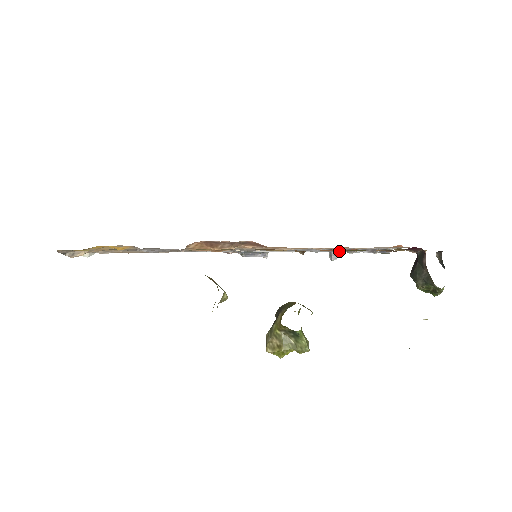
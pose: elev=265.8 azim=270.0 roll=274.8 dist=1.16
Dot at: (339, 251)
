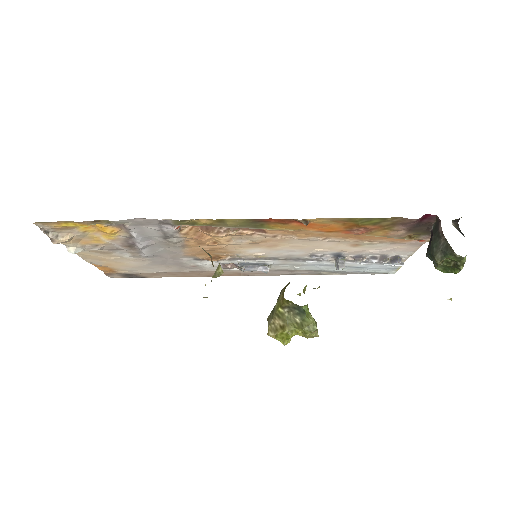
Dot at: (346, 263)
